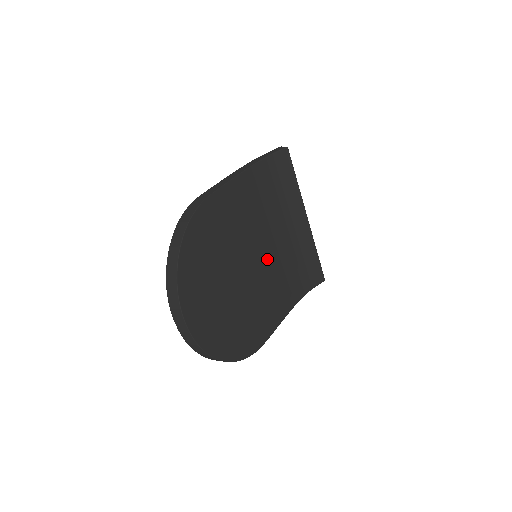
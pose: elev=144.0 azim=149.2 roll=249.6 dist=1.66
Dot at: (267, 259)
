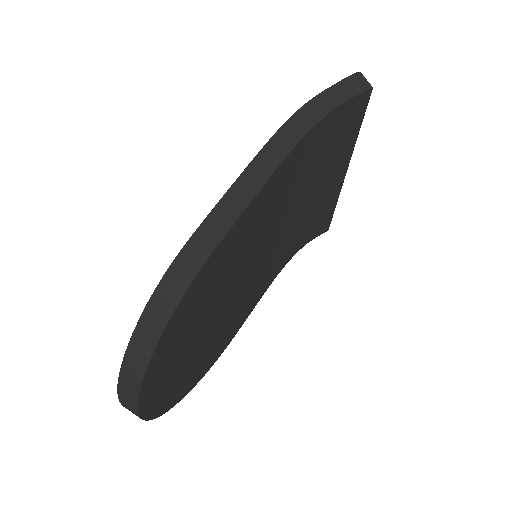
Dot at: (269, 252)
